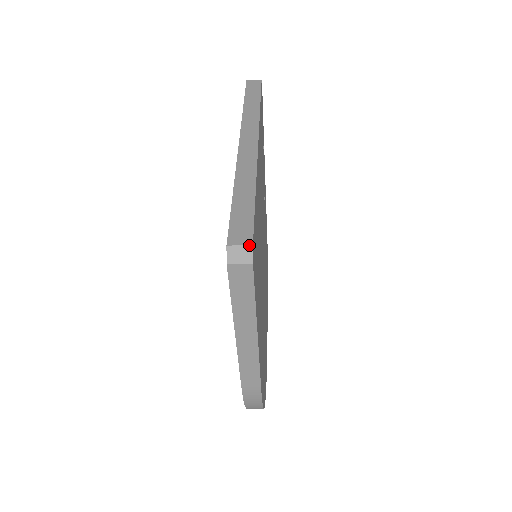
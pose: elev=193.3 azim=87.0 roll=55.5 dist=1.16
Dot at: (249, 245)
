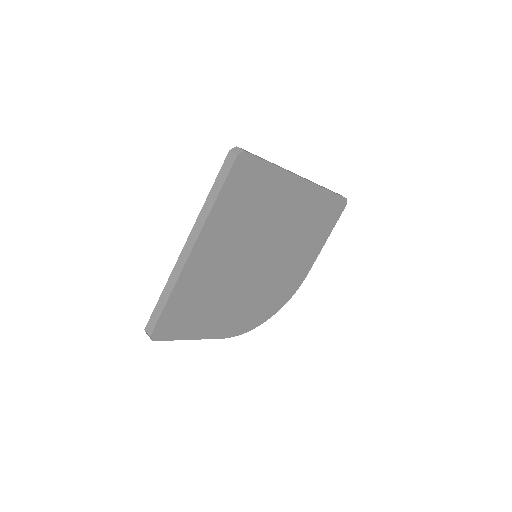
Dot at: (149, 335)
